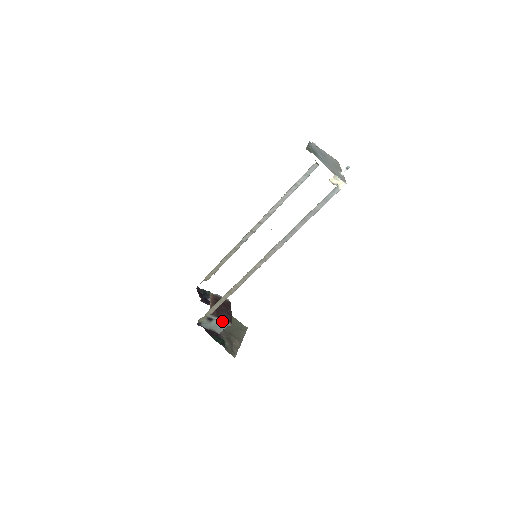
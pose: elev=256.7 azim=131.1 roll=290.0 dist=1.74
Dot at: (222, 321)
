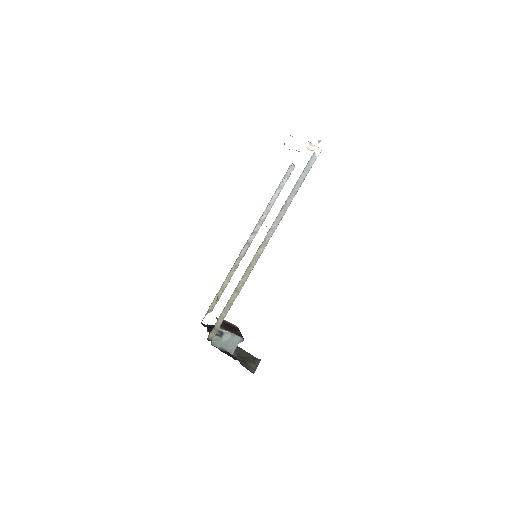
Dot at: (233, 335)
